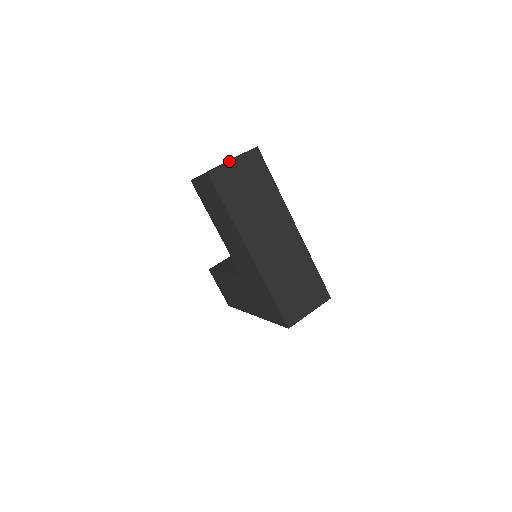
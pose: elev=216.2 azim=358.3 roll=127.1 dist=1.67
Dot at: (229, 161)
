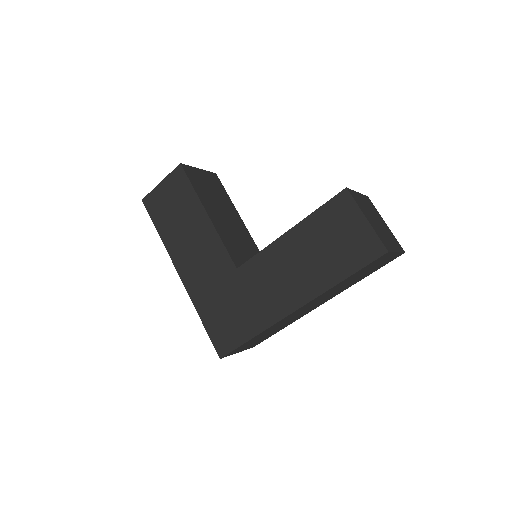
Dot at: (396, 252)
